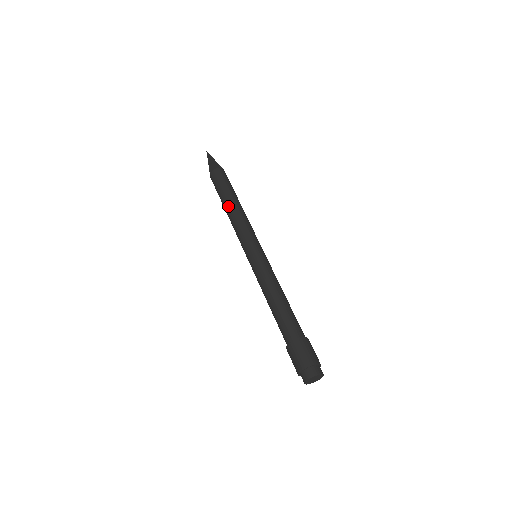
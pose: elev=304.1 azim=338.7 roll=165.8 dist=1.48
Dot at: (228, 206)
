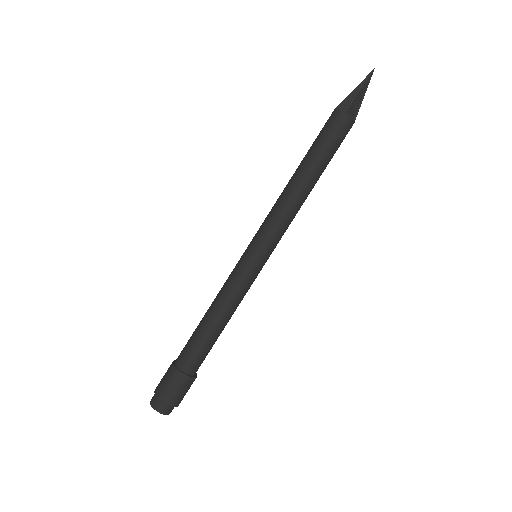
Dot at: (294, 173)
